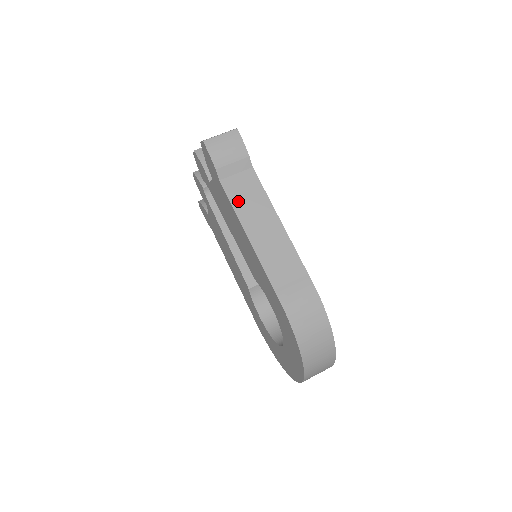
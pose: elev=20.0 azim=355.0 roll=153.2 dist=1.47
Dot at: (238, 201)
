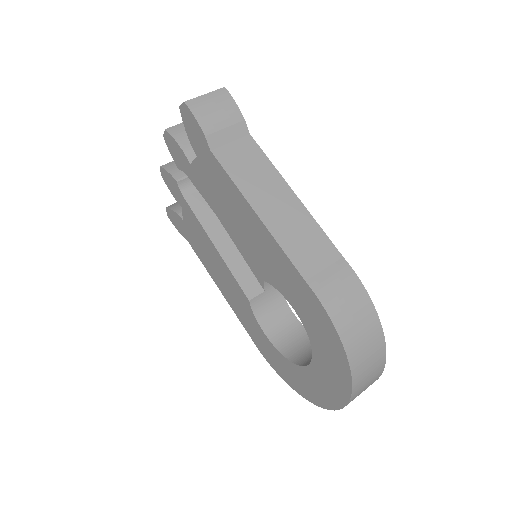
Dot at: (239, 174)
